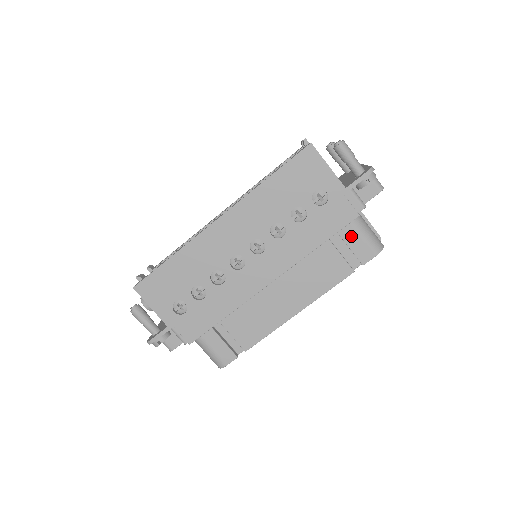
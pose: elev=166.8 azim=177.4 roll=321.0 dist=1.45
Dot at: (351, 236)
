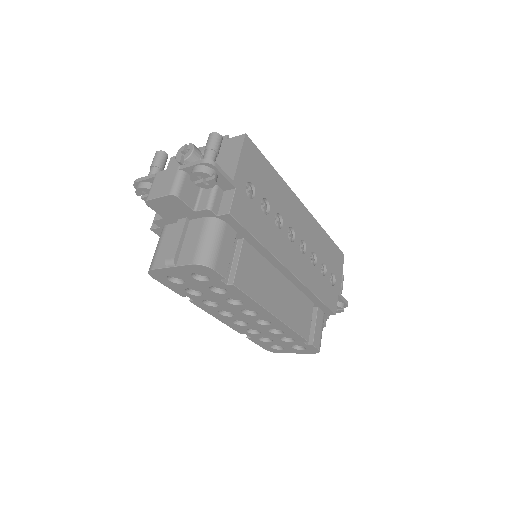
Dot at: (320, 321)
